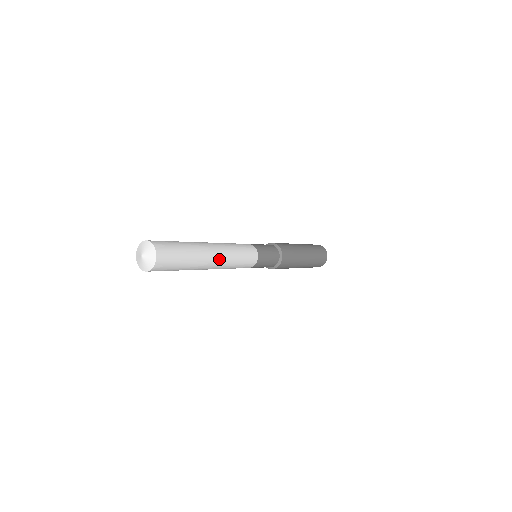
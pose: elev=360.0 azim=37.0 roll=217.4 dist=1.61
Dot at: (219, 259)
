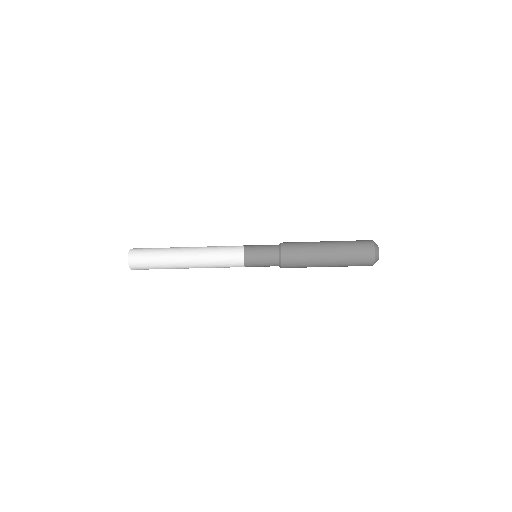
Dot at: (193, 248)
